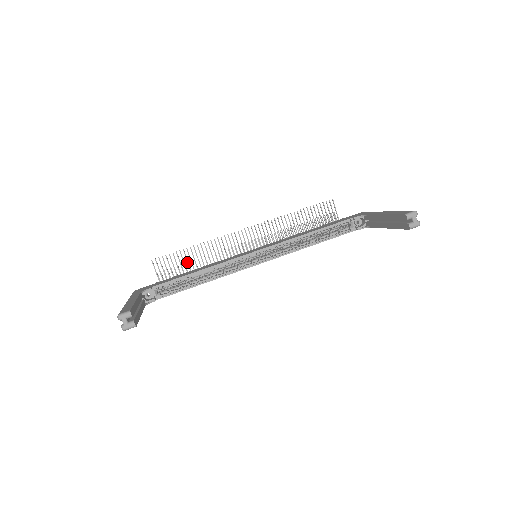
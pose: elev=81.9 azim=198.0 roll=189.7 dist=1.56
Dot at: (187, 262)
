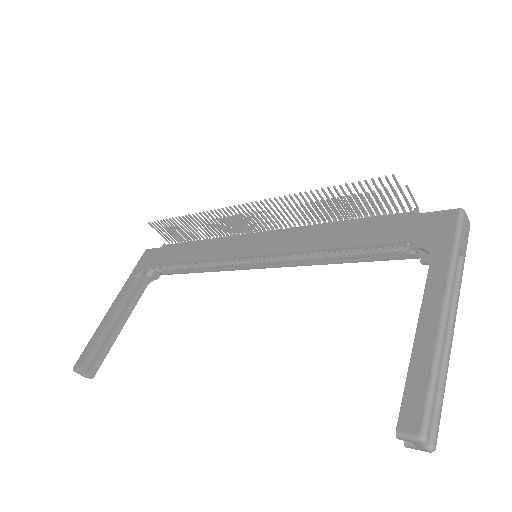
Dot at: occluded
